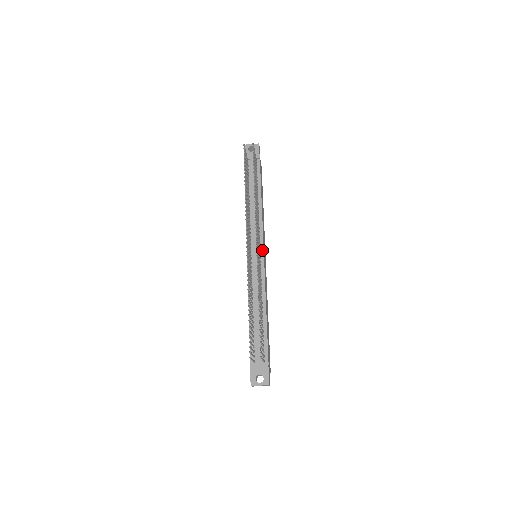
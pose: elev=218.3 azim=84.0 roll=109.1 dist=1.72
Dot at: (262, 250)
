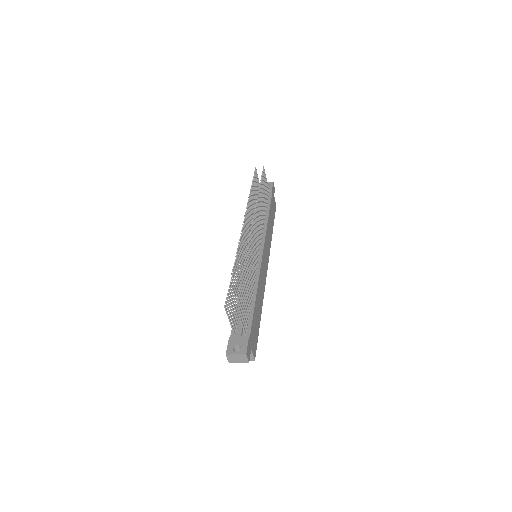
Dot at: (262, 249)
